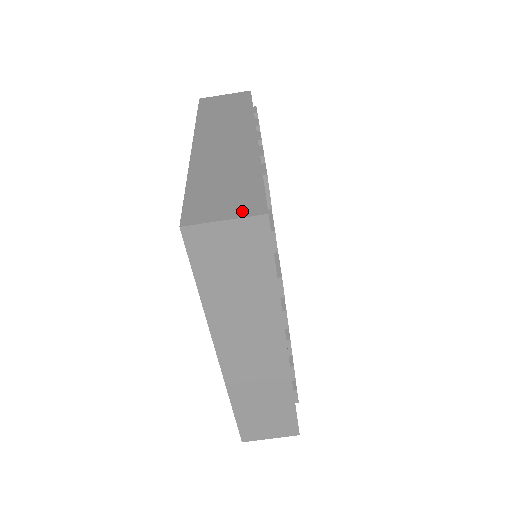
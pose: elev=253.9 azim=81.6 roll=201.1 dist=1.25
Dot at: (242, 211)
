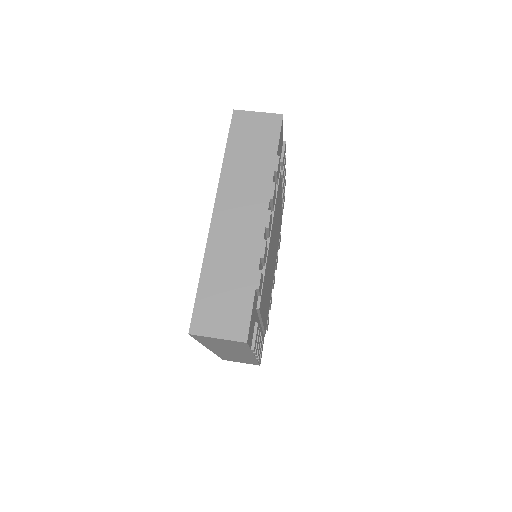
Dot at: occluded
